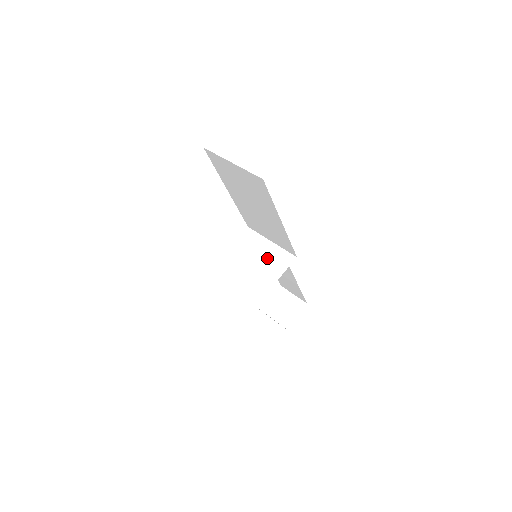
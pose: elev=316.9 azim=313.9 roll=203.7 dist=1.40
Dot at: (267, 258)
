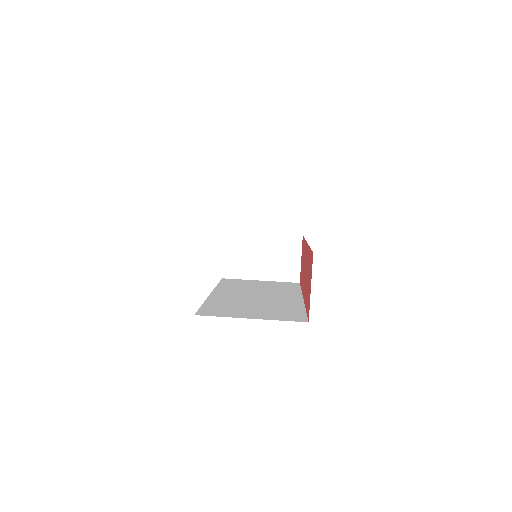
Dot at: (272, 254)
